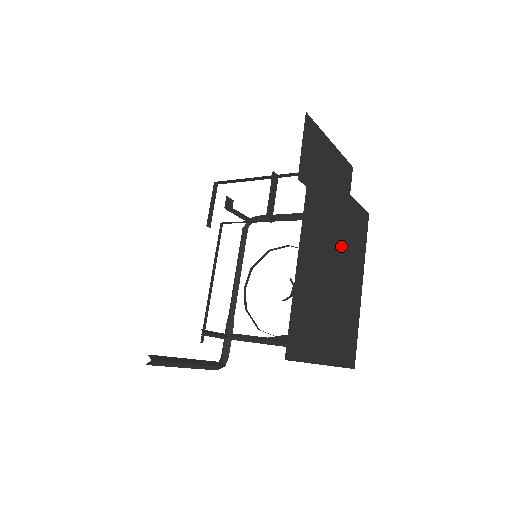
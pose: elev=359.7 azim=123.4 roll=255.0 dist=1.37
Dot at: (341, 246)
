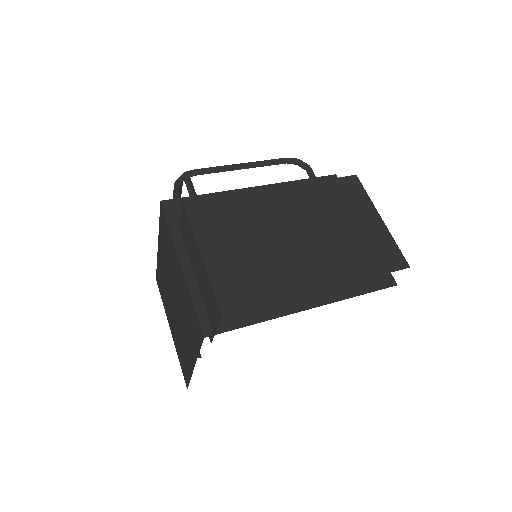
Dot at: occluded
